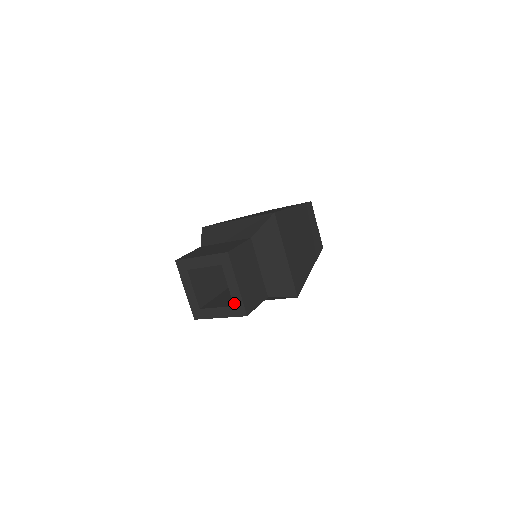
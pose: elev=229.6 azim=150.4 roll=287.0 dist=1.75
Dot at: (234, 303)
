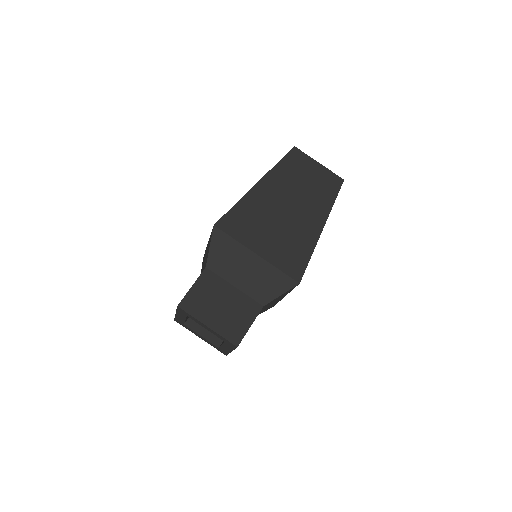
Dot at: occluded
